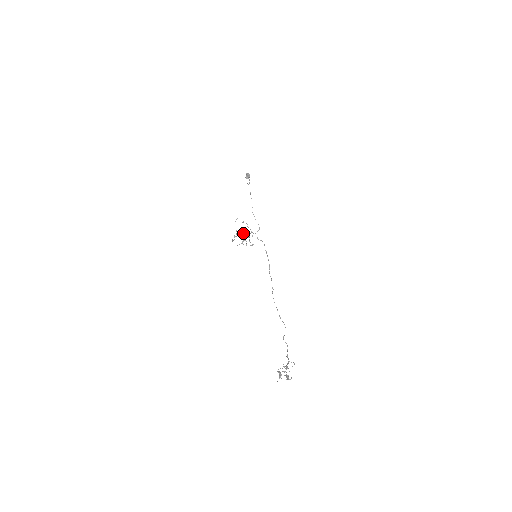
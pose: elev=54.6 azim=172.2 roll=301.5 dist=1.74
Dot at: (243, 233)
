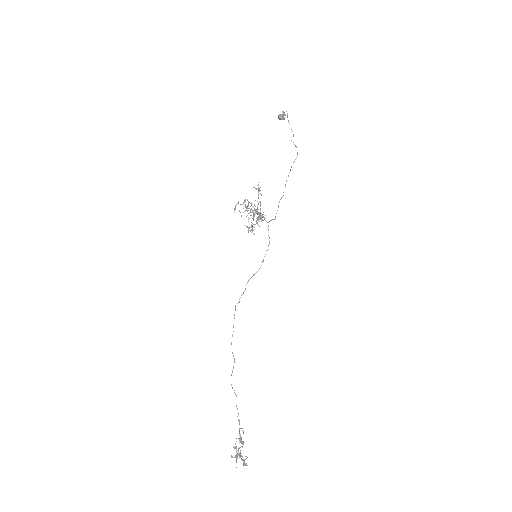
Dot at: (259, 213)
